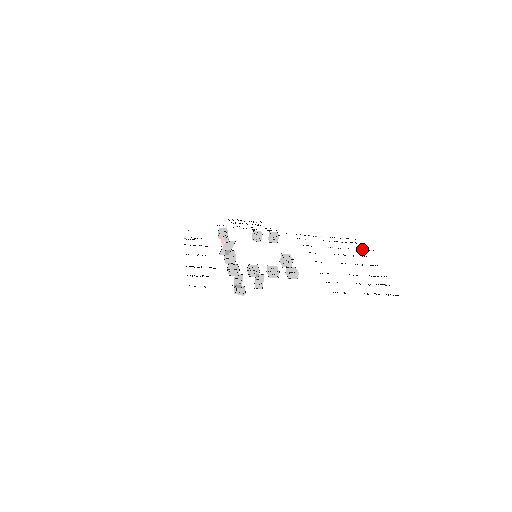
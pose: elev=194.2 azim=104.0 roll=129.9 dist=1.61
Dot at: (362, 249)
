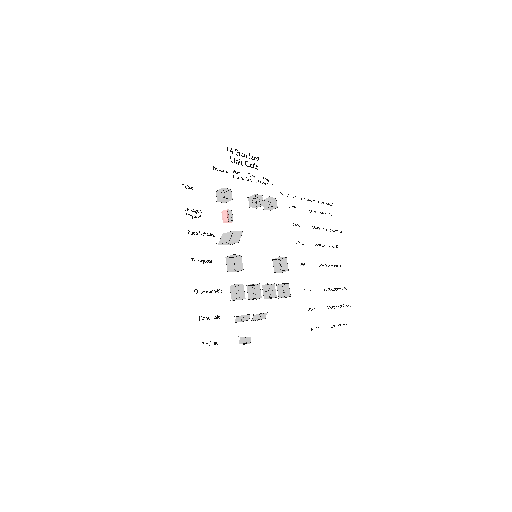
Dot at: (335, 230)
